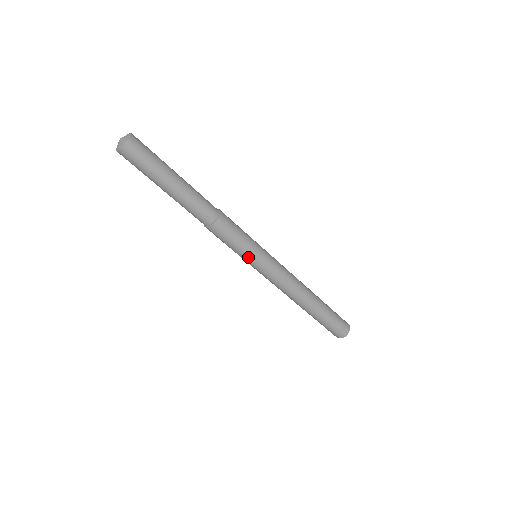
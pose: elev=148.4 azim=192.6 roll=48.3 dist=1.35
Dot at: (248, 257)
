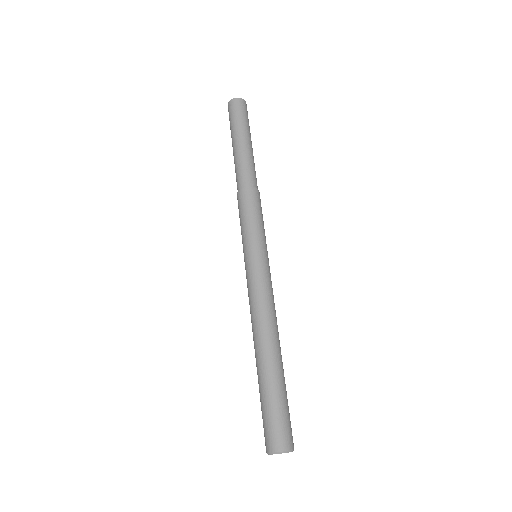
Dot at: (253, 240)
